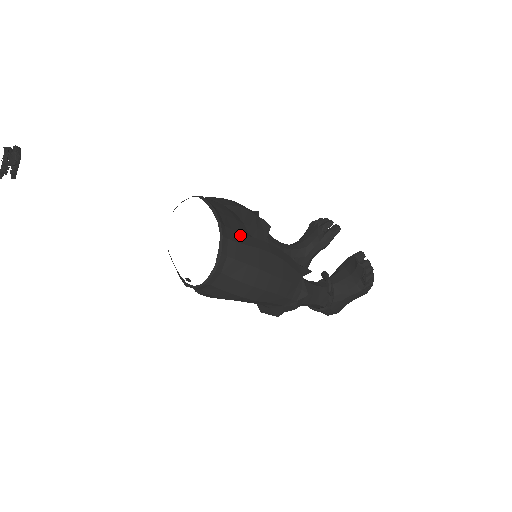
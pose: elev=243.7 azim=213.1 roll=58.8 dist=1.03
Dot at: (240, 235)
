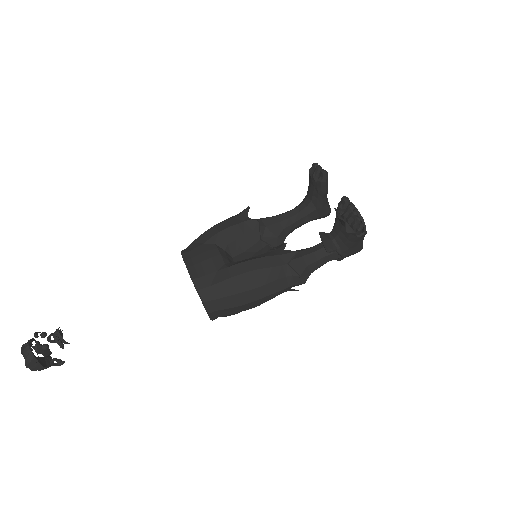
Dot at: (214, 275)
